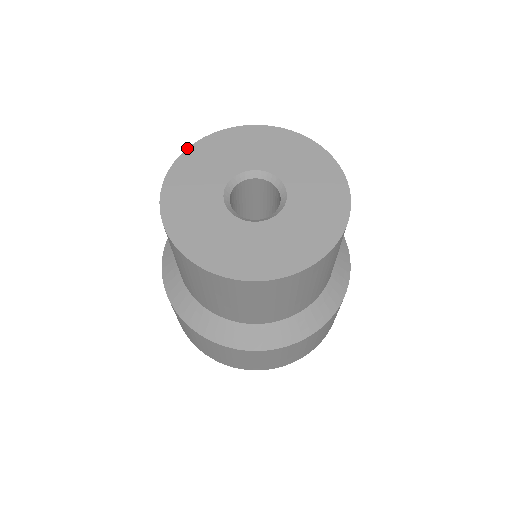
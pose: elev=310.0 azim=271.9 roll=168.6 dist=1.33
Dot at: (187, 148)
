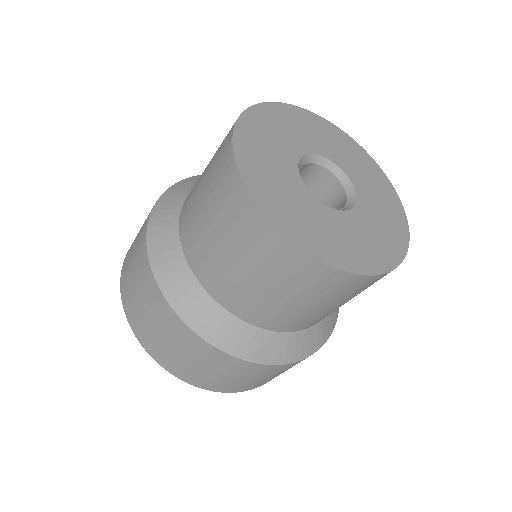
Dot at: occluded
